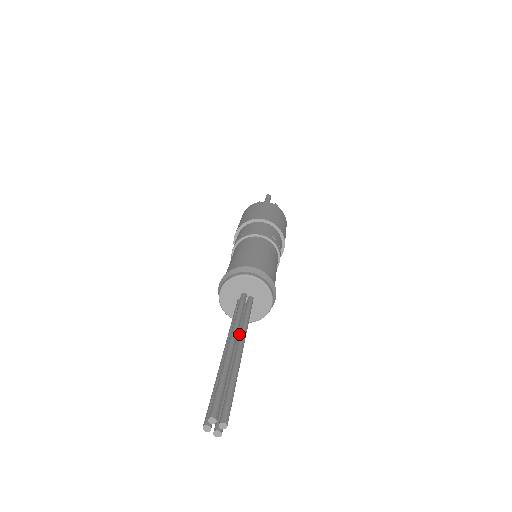
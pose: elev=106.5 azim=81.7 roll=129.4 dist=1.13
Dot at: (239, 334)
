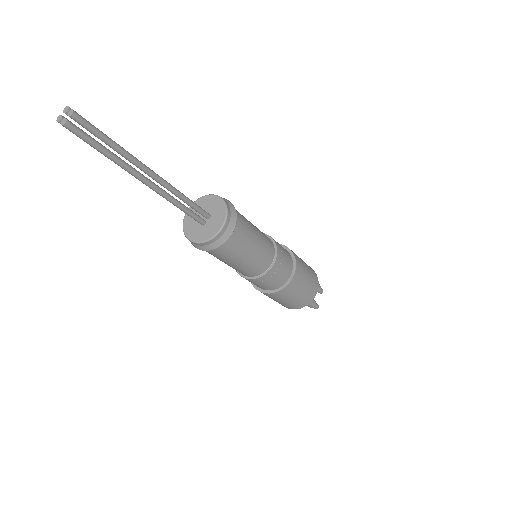
Dot at: (167, 193)
